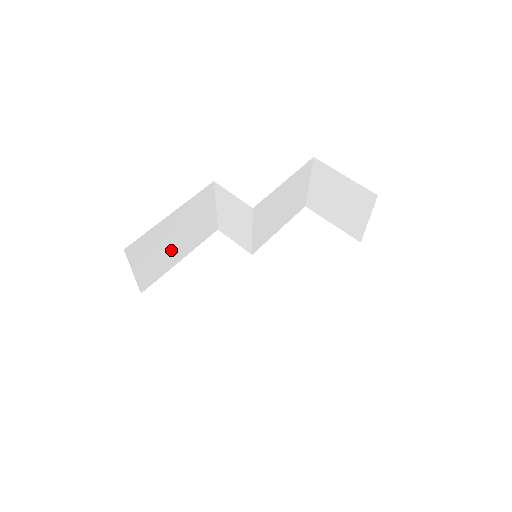
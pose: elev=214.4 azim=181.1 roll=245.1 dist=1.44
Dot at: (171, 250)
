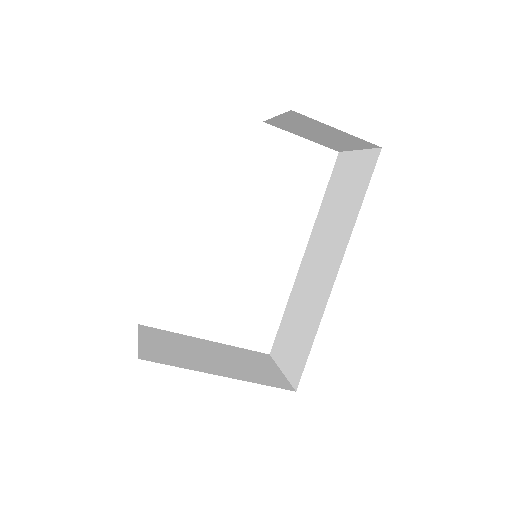
Dot at: occluded
